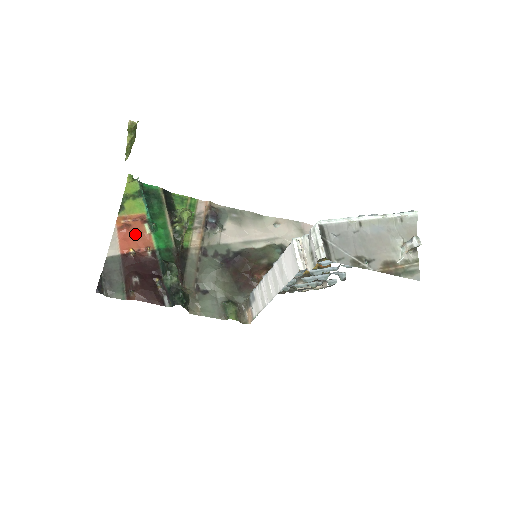
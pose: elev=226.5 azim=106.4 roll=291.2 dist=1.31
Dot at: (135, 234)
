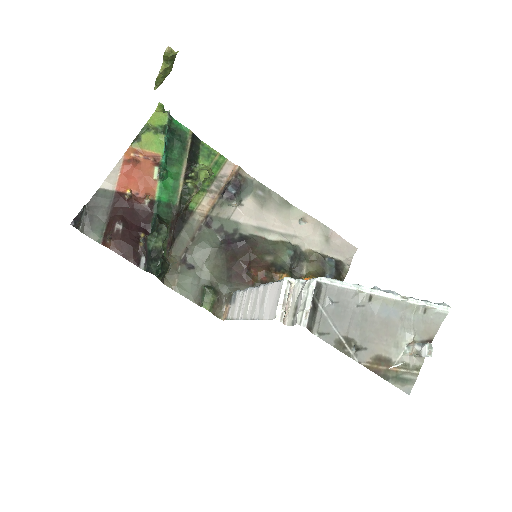
Dot at: (140, 174)
